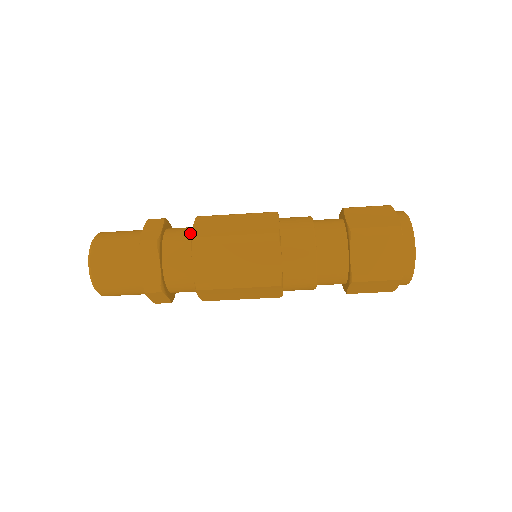
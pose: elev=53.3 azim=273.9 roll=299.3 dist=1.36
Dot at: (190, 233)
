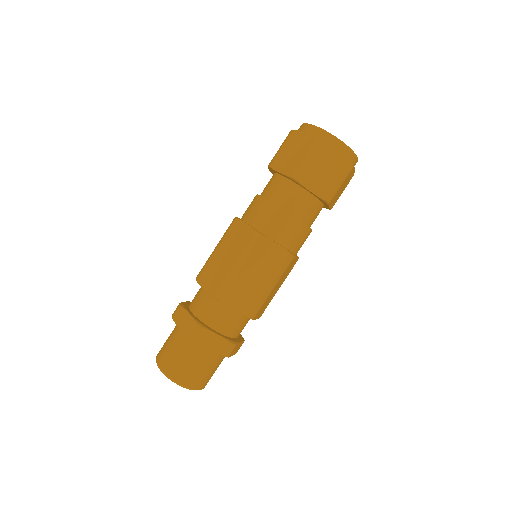
Dot at: occluded
